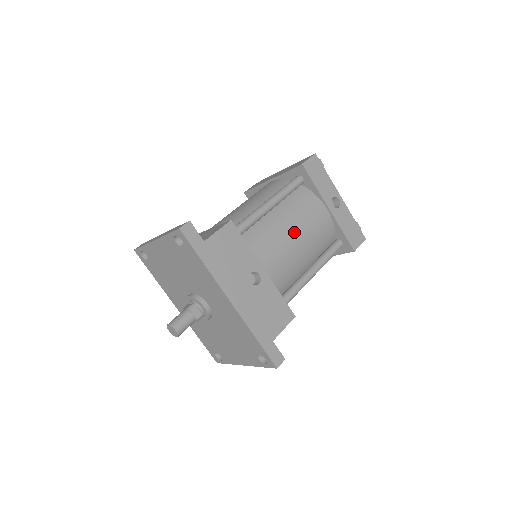
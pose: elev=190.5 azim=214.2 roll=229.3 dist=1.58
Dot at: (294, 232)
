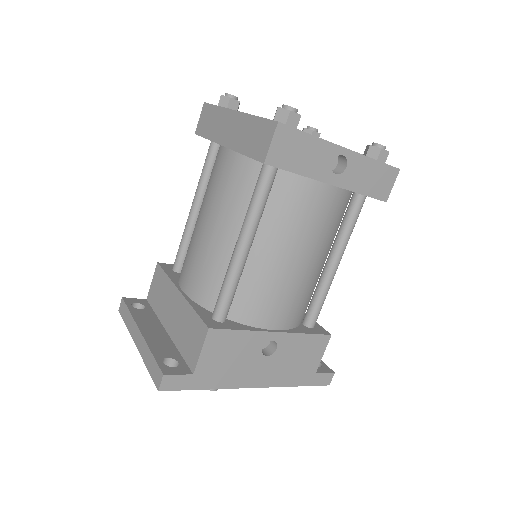
Dot at: (294, 258)
